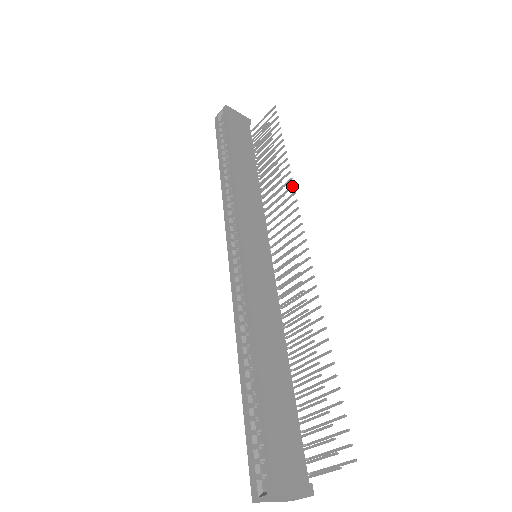
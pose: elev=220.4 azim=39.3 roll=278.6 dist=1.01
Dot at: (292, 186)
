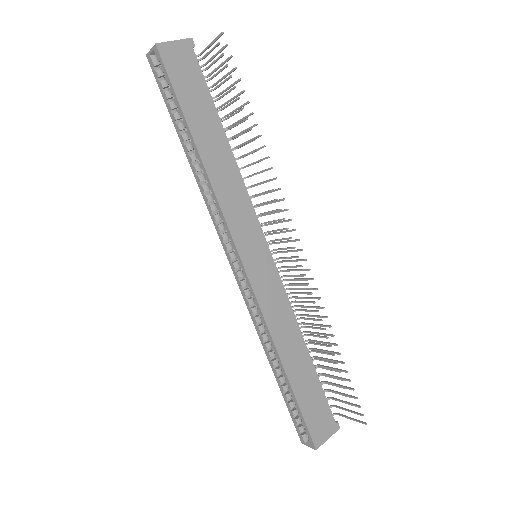
Dot at: (275, 179)
